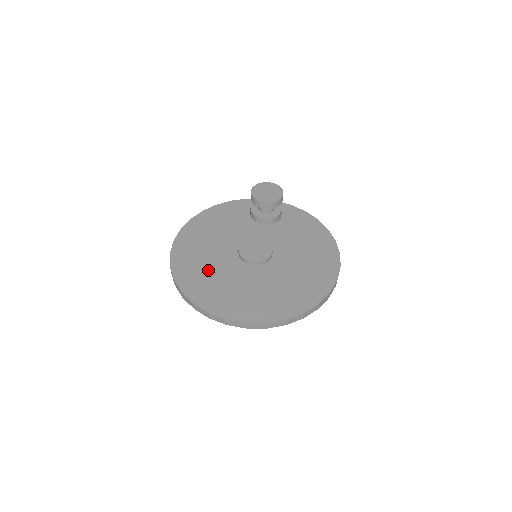
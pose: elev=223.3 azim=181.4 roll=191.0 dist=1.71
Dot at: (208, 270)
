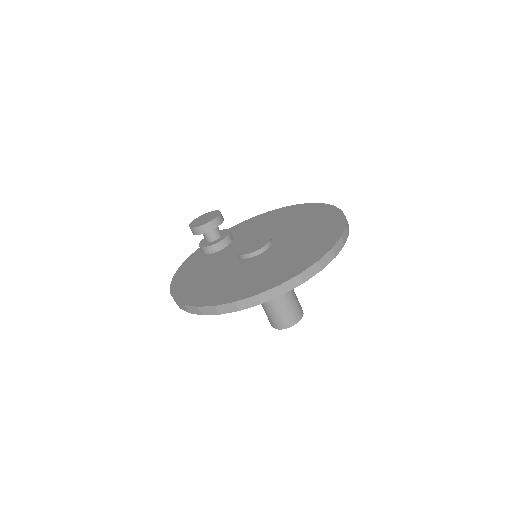
Dot at: (247, 277)
